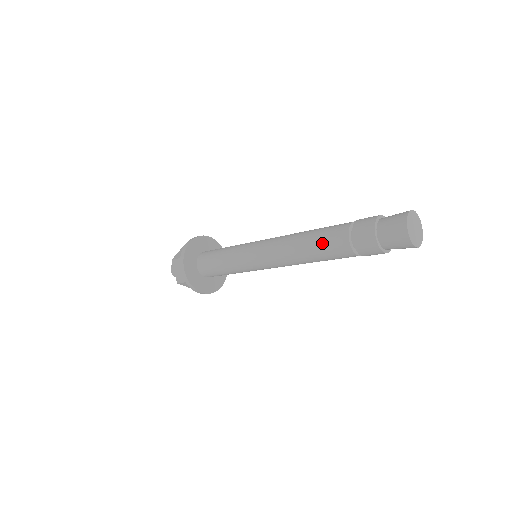
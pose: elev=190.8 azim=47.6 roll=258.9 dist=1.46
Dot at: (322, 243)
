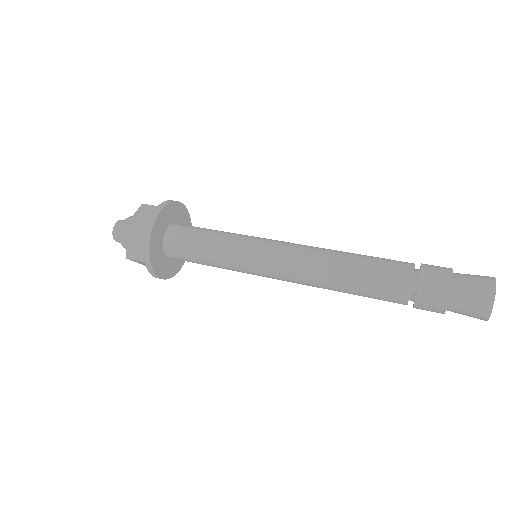
Dot at: (371, 281)
